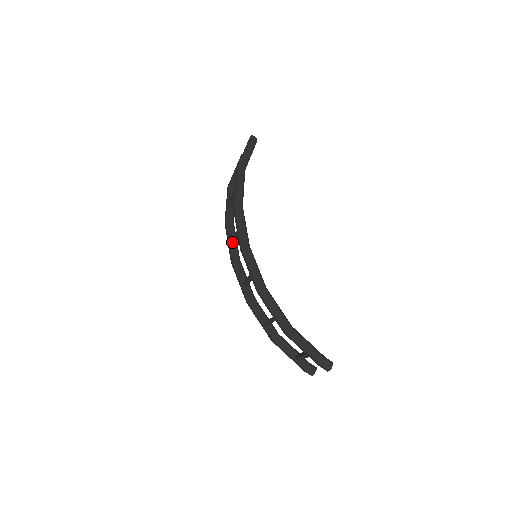
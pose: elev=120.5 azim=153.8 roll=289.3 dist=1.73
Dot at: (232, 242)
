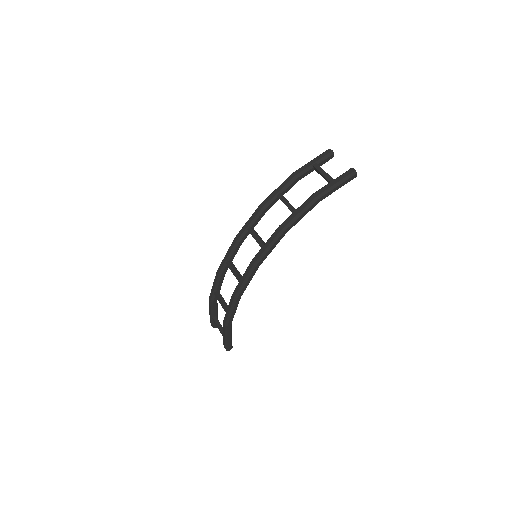
Dot at: (251, 233)
